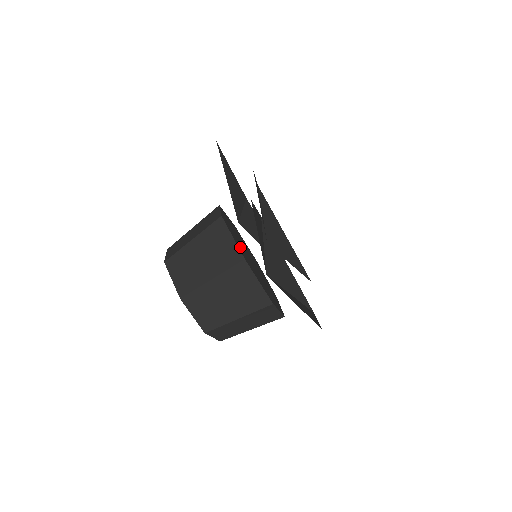
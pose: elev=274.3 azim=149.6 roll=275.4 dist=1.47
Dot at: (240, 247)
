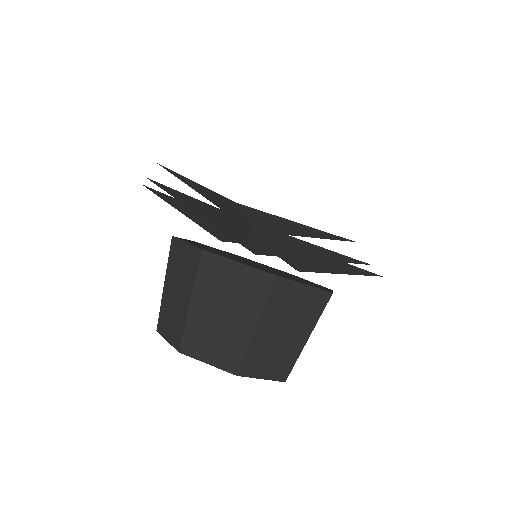
Dot at: occluded
